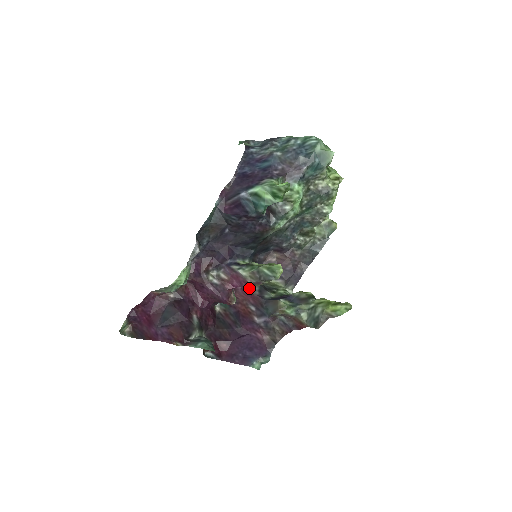
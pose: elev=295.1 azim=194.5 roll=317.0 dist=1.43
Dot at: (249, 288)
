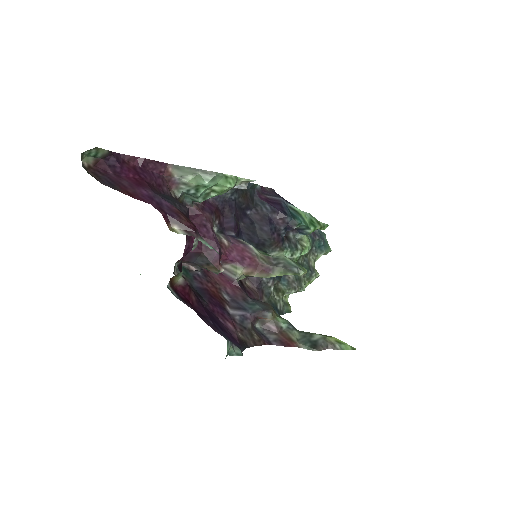
Dot at: (247, 270)
